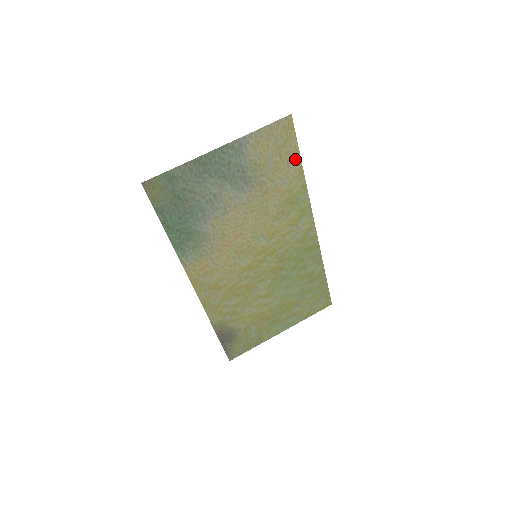
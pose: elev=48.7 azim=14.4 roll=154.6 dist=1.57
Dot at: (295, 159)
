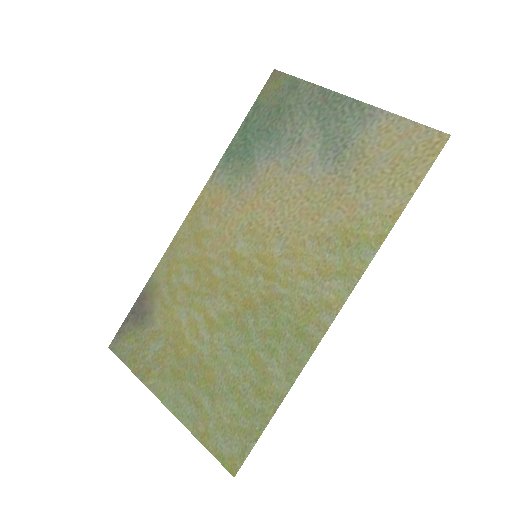
Dot at: (404, 193)
